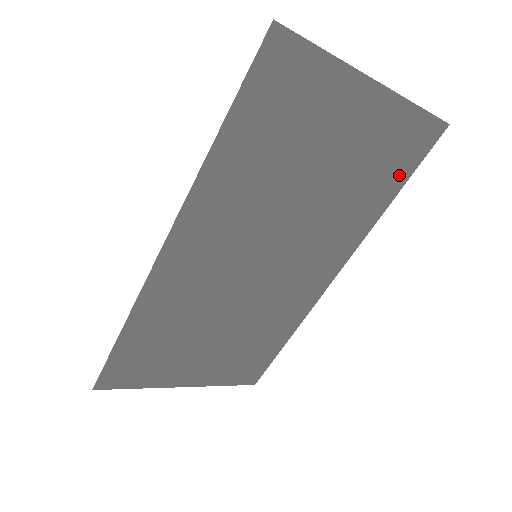
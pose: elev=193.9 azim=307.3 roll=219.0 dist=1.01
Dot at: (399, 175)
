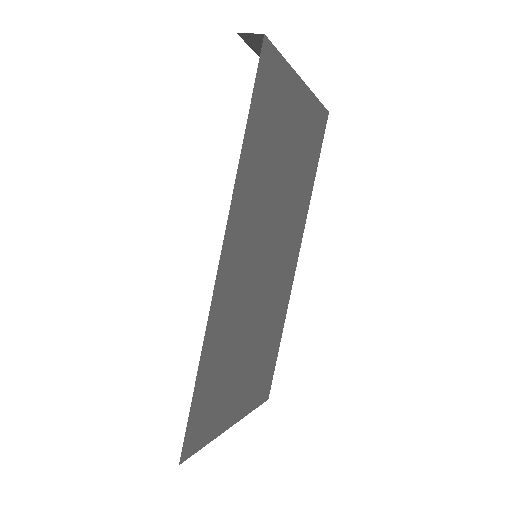
Dot at: (315, 157)
